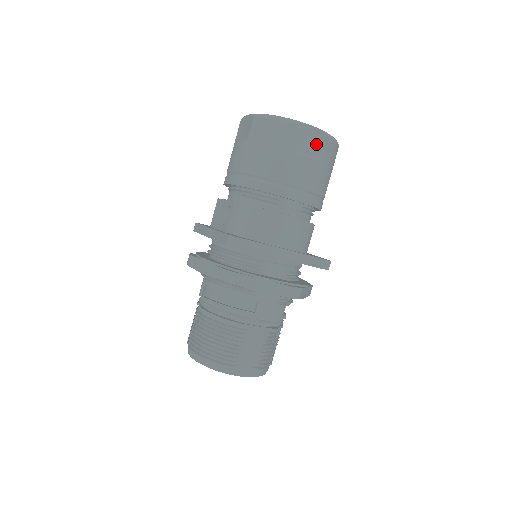
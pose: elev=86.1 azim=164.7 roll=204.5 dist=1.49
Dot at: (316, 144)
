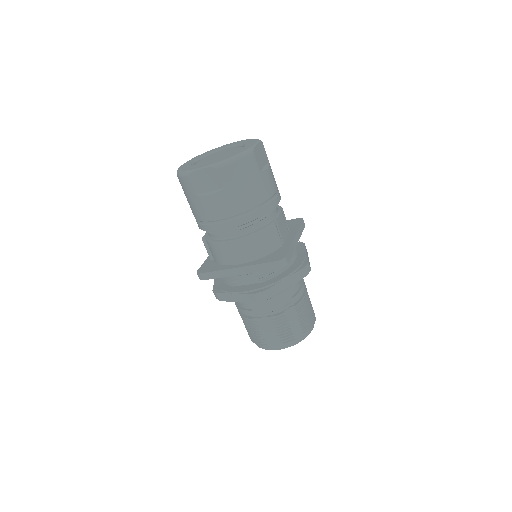
Dot at: (211, 180)
